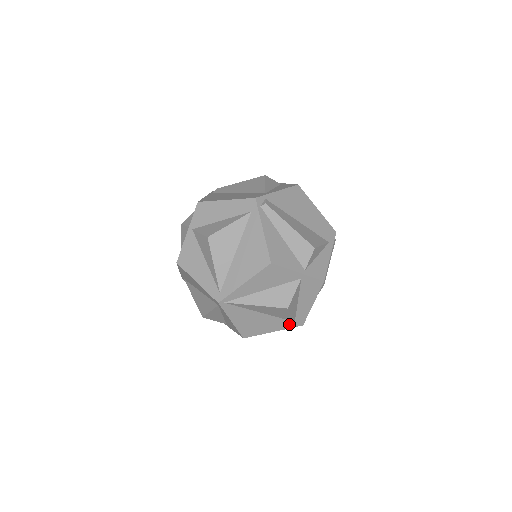
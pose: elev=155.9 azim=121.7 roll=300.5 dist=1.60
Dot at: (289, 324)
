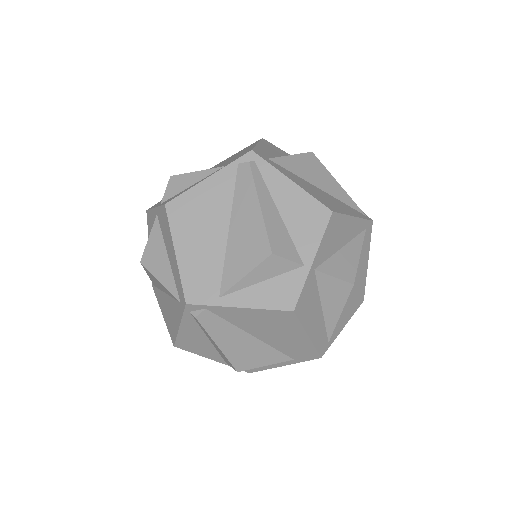
Dot at: occluded
